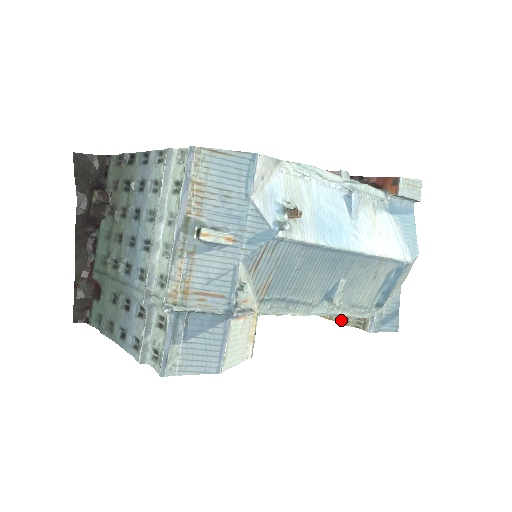
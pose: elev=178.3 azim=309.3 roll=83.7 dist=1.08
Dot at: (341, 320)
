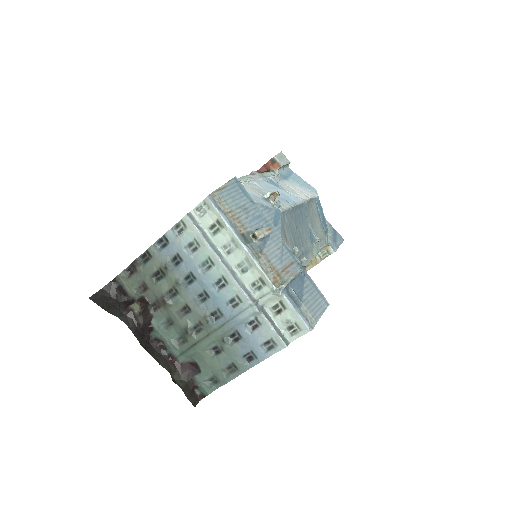
Dot at: (313, 264)
